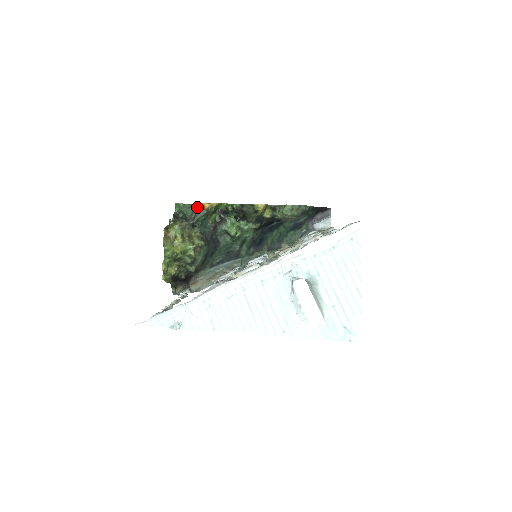
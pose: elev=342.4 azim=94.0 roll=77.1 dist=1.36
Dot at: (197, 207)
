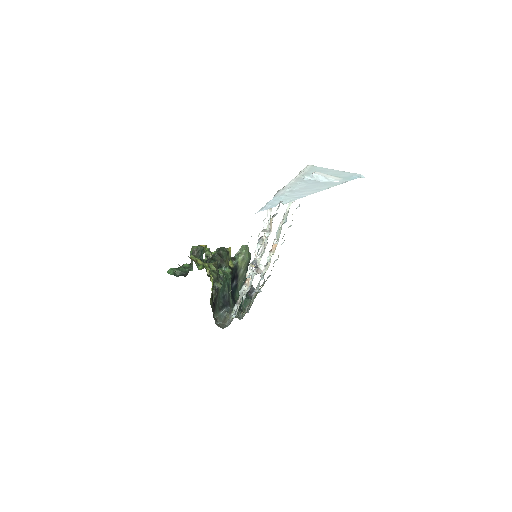
Dot at: (195, 247)
